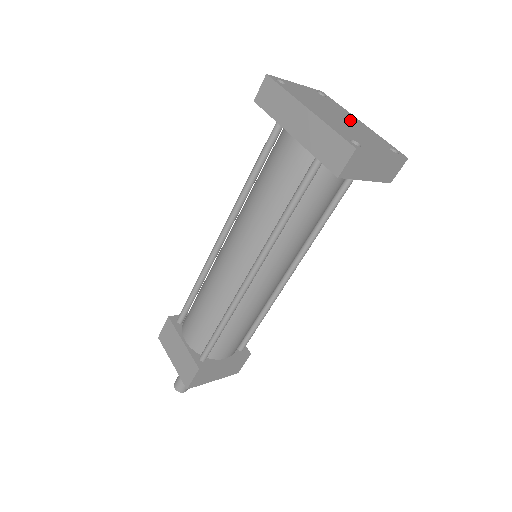
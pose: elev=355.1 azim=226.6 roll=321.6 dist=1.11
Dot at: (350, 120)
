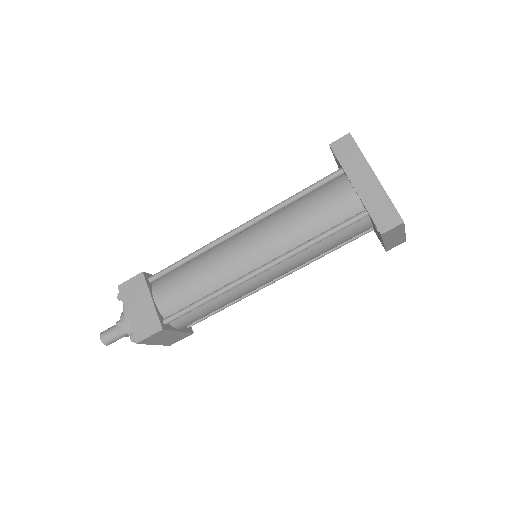
Dot at: occluded
